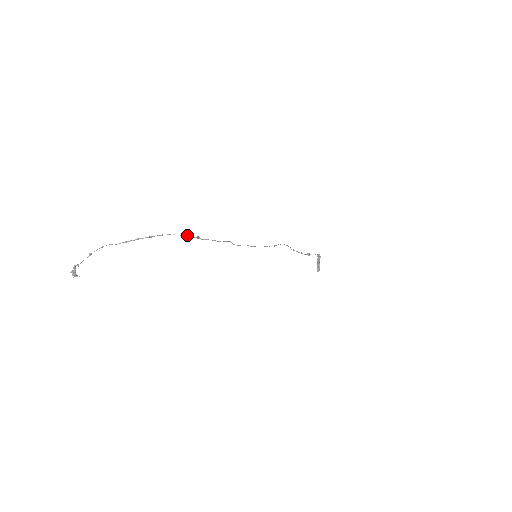
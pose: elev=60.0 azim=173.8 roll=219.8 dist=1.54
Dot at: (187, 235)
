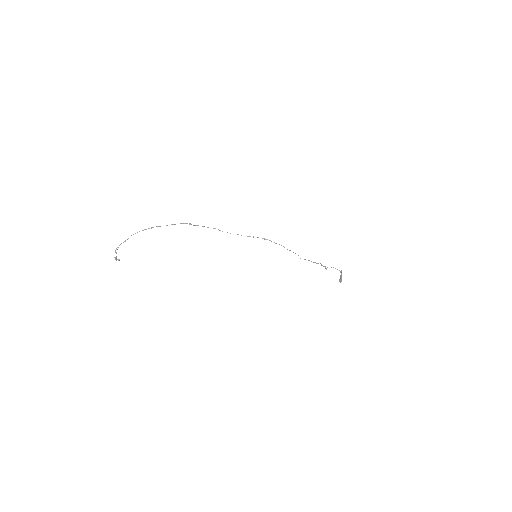
Dot at: (183, 223)
